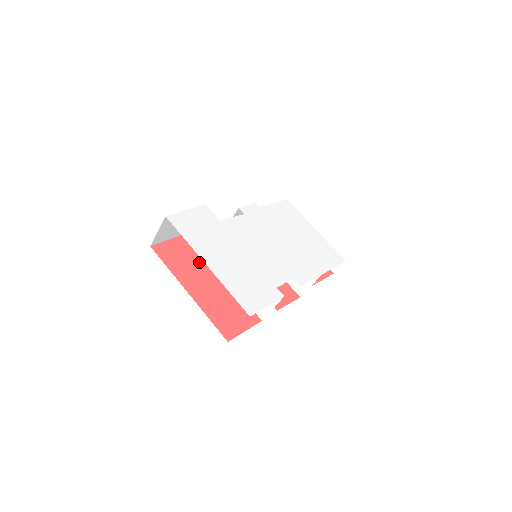
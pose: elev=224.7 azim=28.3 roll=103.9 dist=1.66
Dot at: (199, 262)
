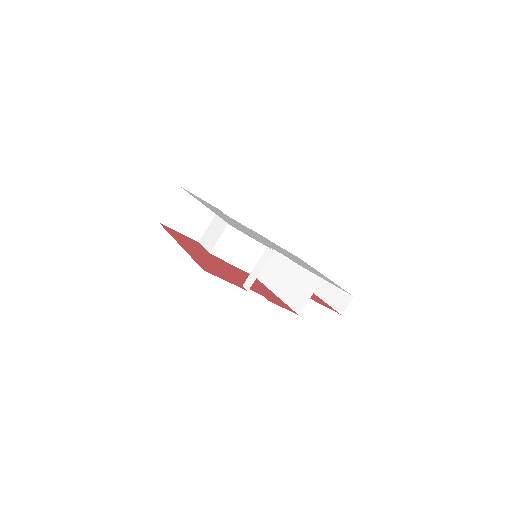
Dot at: (199, 249)
